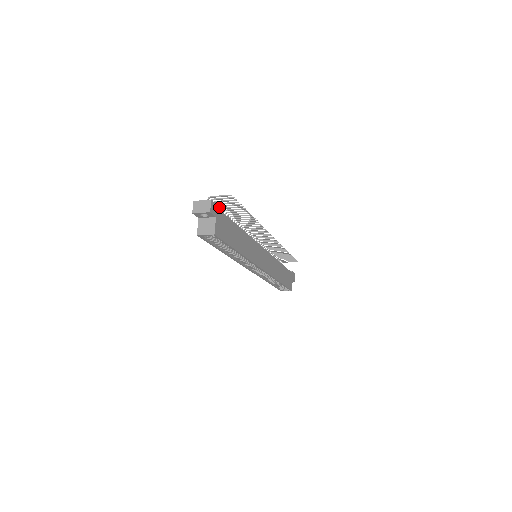
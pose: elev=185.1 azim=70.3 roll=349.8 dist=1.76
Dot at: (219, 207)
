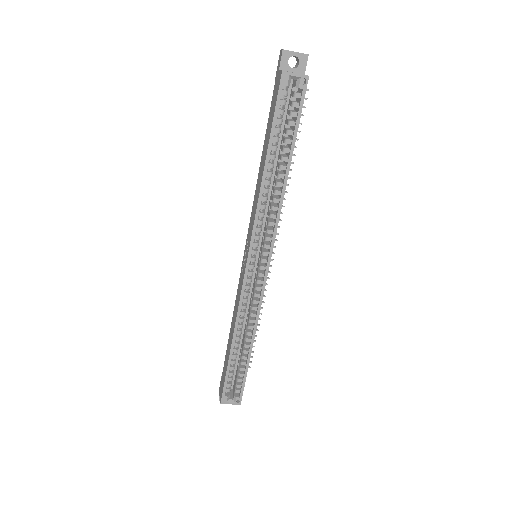
Dot at: occluded
